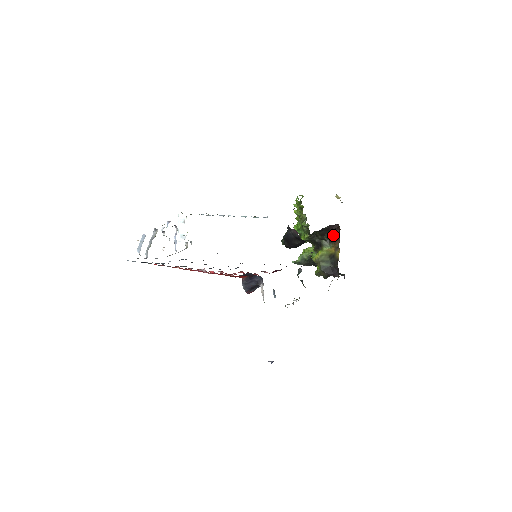
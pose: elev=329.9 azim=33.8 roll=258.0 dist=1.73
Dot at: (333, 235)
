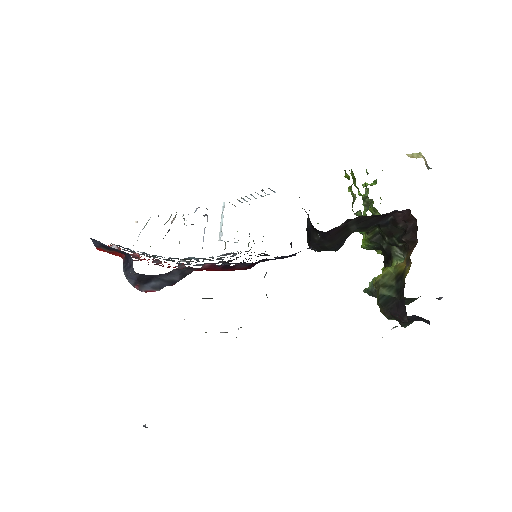
Dot at: (405, 234)
